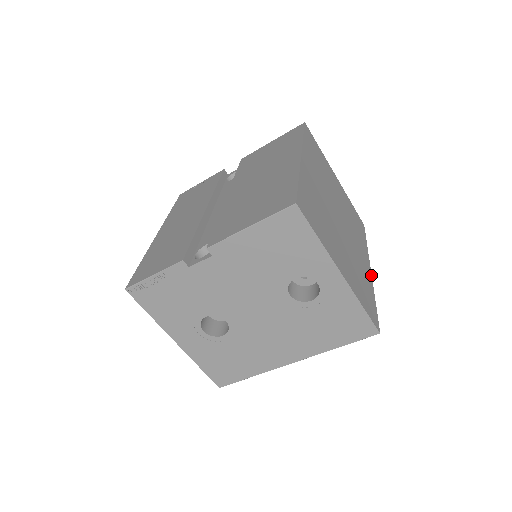
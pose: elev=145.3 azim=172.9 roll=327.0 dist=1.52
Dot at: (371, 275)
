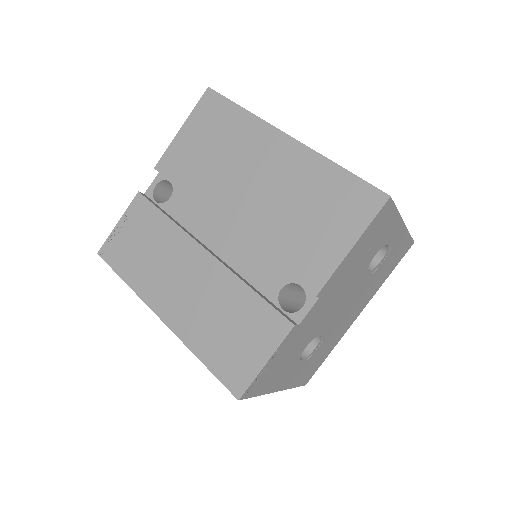
Dot at: occluded
